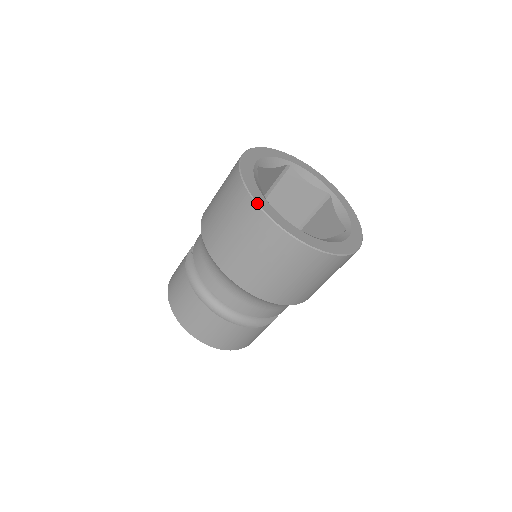
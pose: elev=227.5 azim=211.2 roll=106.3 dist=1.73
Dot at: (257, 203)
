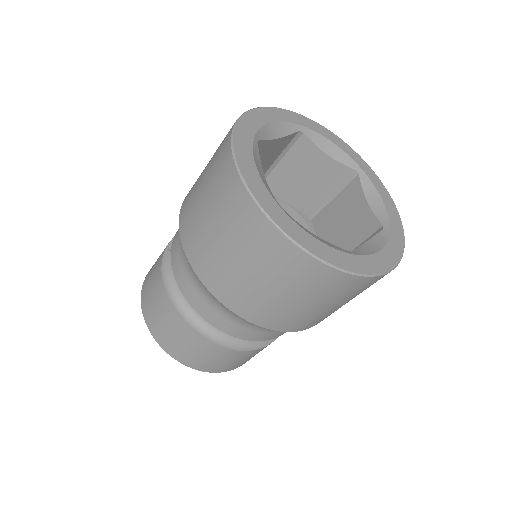
Dot at: (261, 207)
